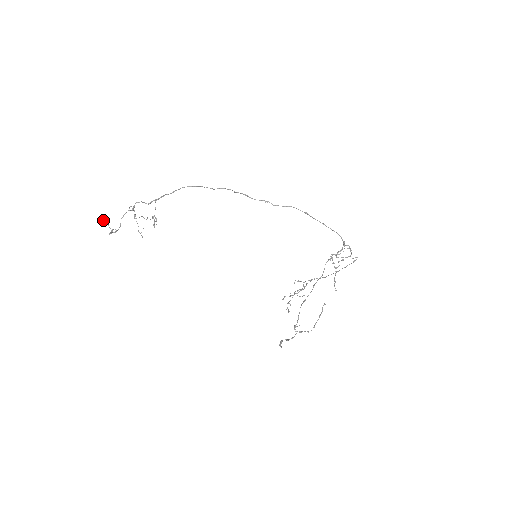
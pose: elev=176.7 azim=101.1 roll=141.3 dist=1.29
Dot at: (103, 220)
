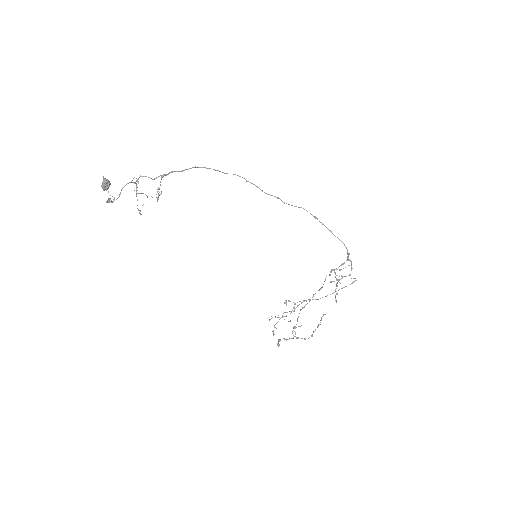
Dot at: (104, 182)
